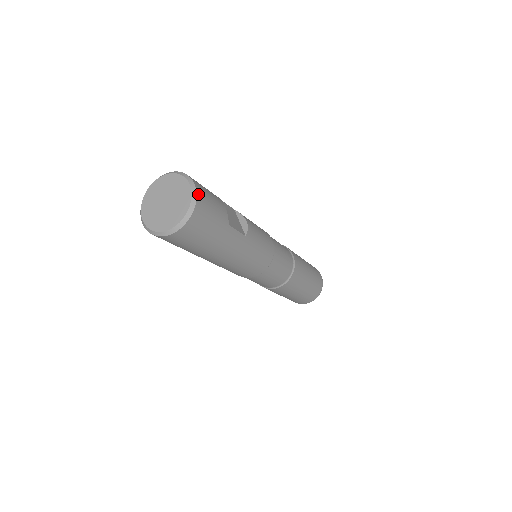
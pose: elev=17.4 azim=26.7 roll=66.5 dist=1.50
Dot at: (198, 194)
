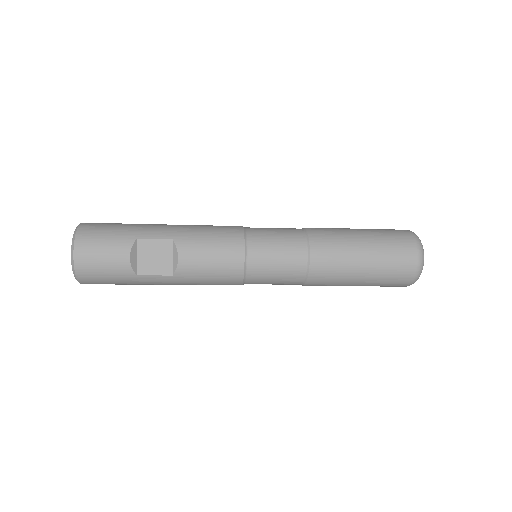
Dot at: (77, 266)
